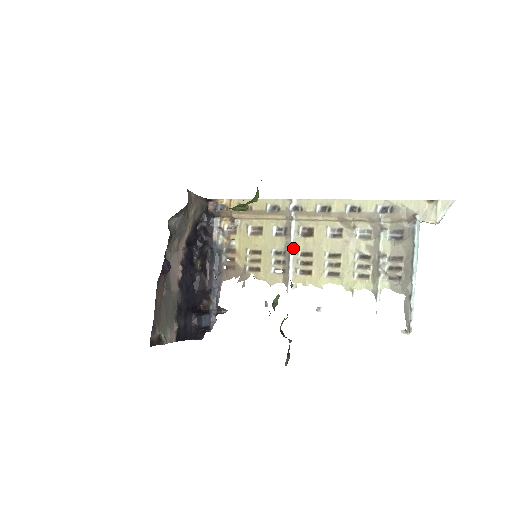
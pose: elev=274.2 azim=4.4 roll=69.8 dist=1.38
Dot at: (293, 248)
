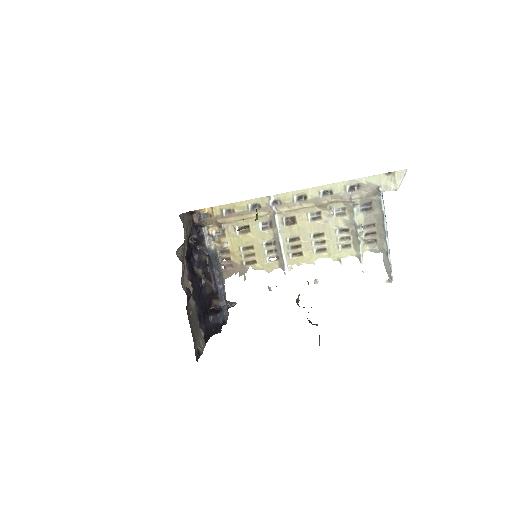
Dot at: (281, 237)
